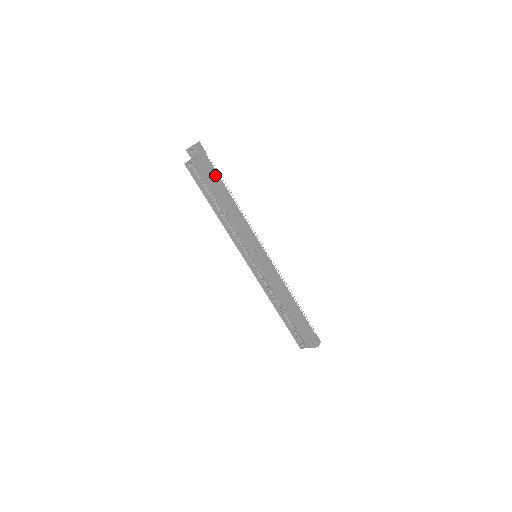
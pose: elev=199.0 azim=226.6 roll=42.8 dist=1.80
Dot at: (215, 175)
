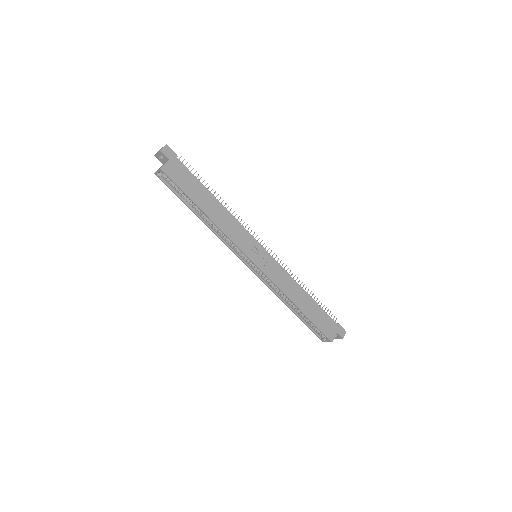
Dot at: (191, 179)
